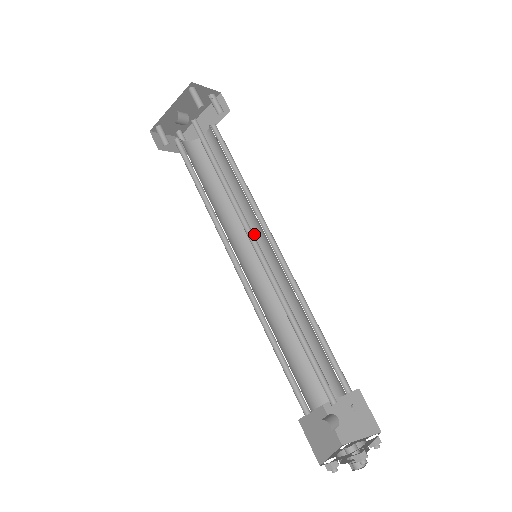
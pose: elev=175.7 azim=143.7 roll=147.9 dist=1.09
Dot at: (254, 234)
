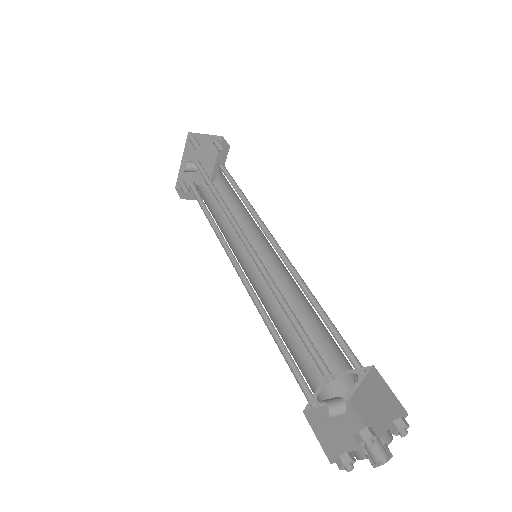
Dot at: (260, 241)
